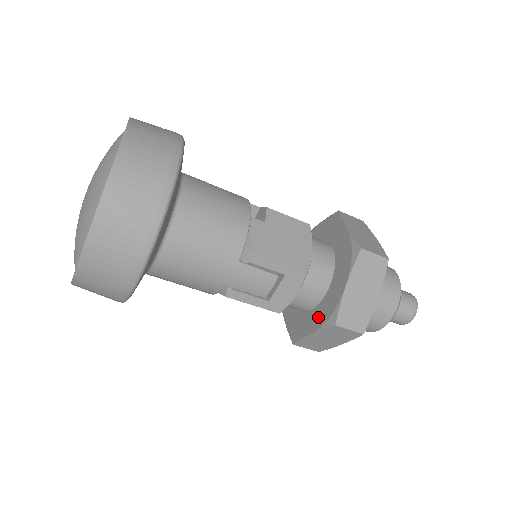
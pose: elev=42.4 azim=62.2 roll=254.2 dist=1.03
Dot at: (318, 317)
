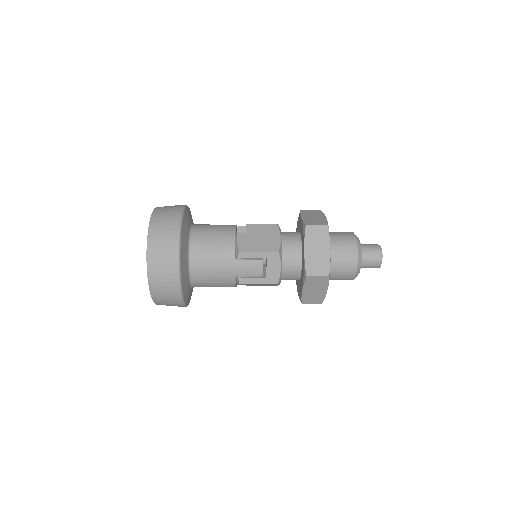
Dot at: (302, 278)
